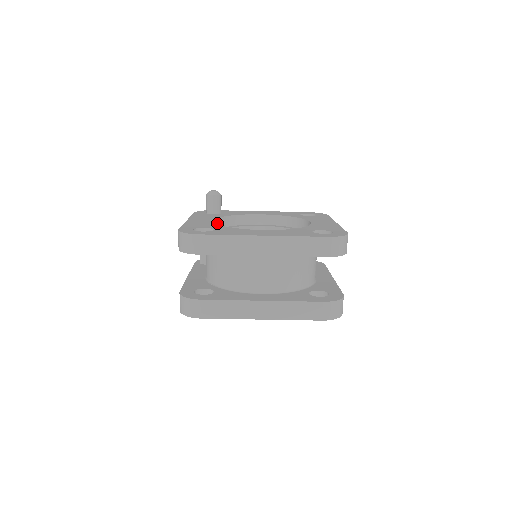
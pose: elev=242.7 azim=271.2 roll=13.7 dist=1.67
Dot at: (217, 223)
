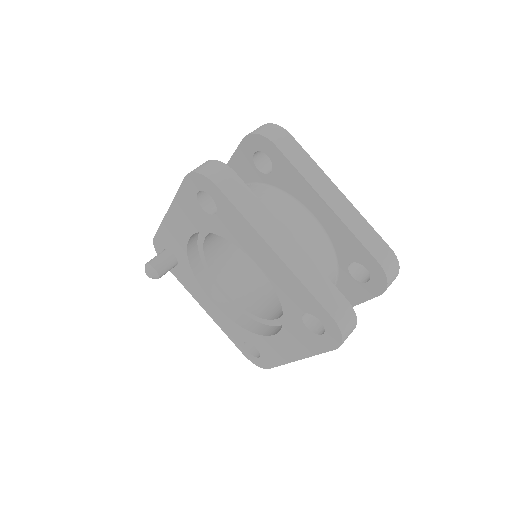
Dot at: occluded
